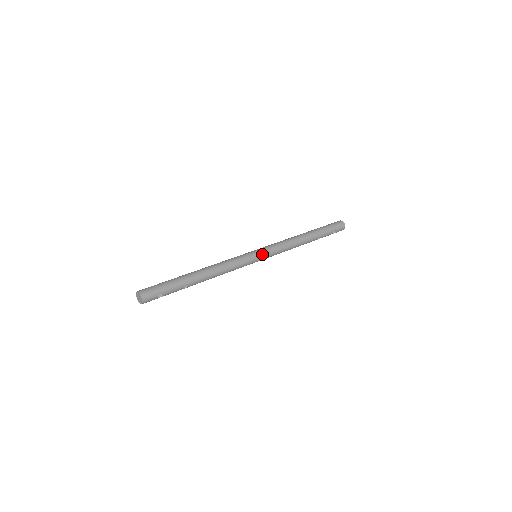
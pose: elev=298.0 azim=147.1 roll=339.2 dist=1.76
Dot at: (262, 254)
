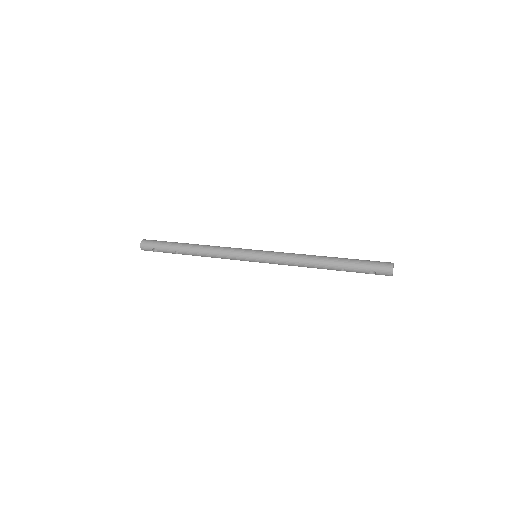
Dot at: (258, 256)
